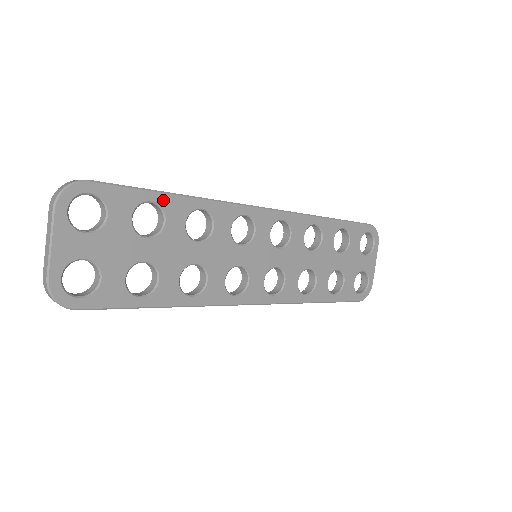
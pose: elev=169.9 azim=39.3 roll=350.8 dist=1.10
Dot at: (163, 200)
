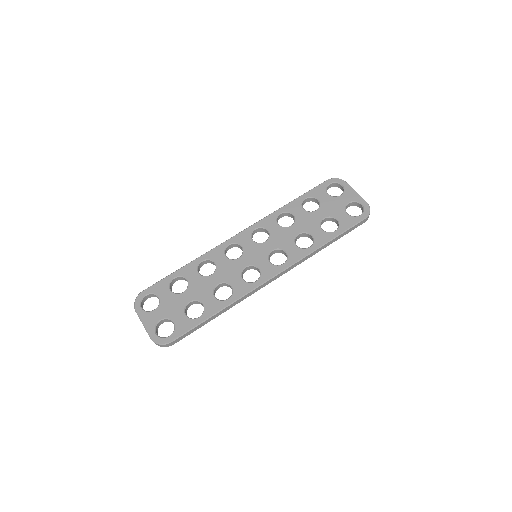
Dot at: (179, 273)
